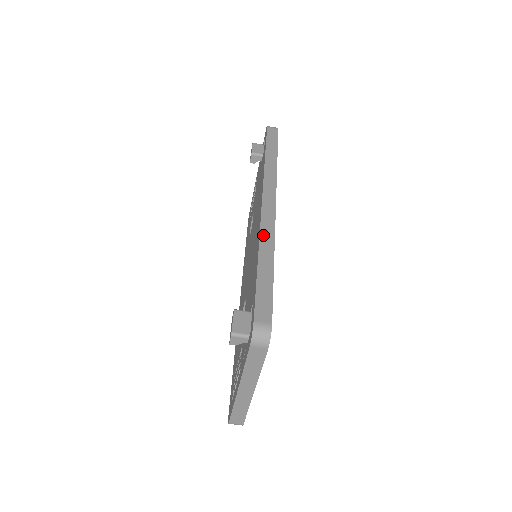
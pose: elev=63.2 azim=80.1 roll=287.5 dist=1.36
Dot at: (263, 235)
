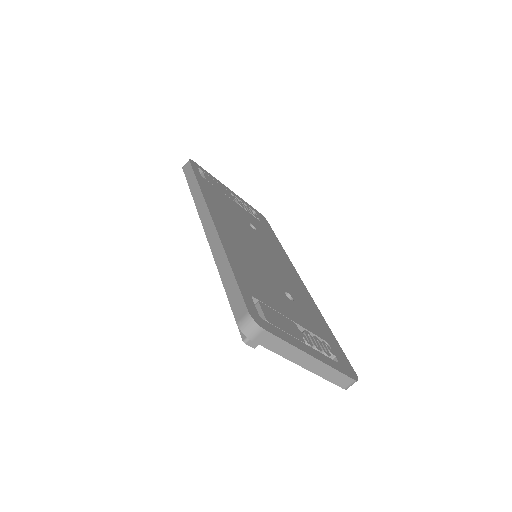
Dot at: (214, 251)
